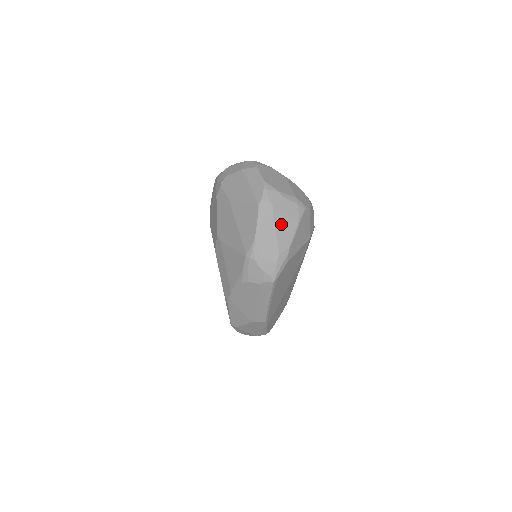
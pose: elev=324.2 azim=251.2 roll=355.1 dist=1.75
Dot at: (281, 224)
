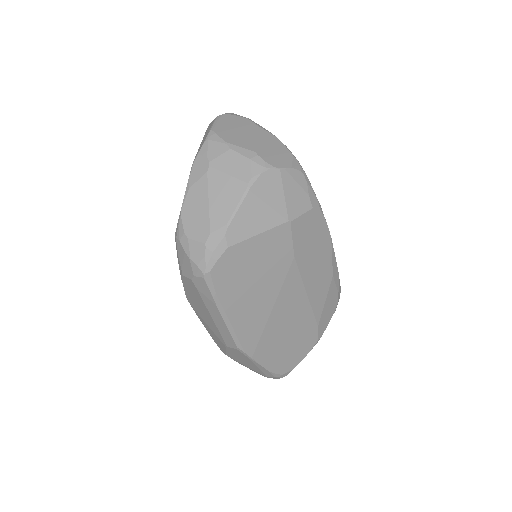
Dot at: (219, 188)
